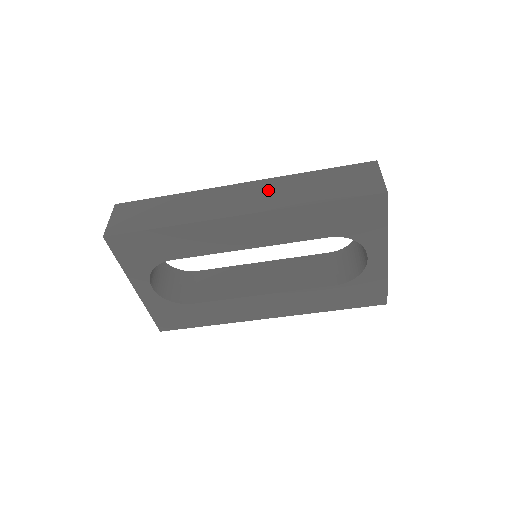
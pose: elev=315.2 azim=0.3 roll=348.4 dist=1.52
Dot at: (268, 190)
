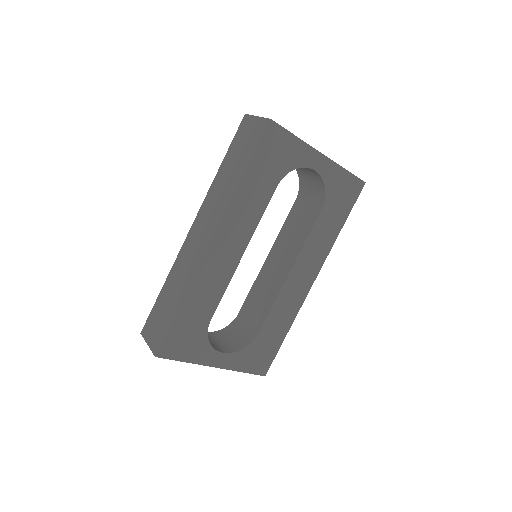
Dot at: (209, 208)
